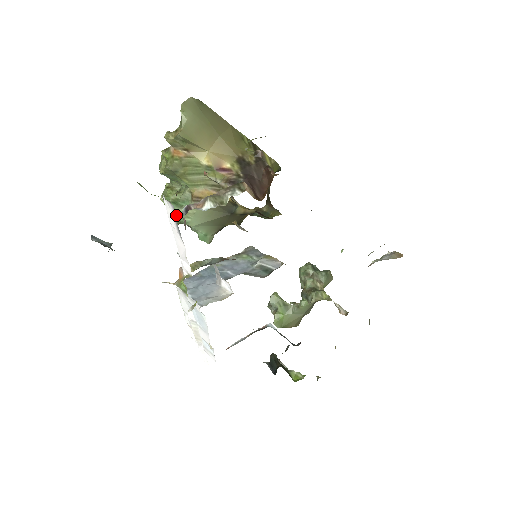
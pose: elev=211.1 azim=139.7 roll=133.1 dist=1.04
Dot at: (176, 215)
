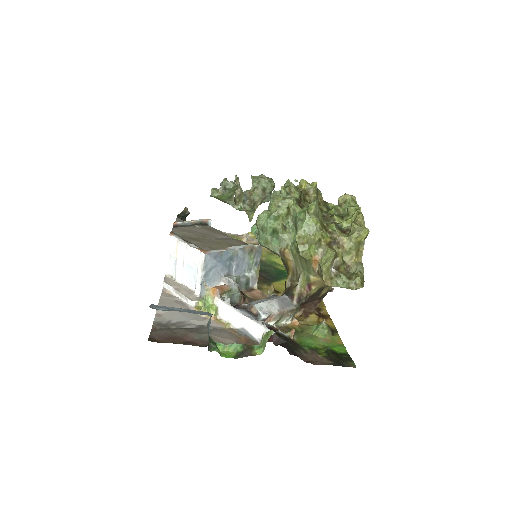
Dot at: (256, 321)
